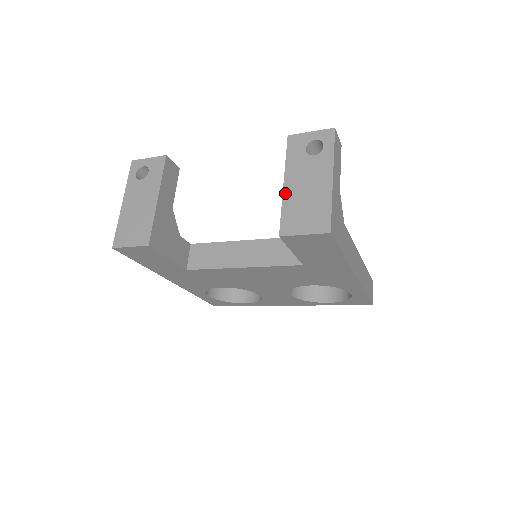
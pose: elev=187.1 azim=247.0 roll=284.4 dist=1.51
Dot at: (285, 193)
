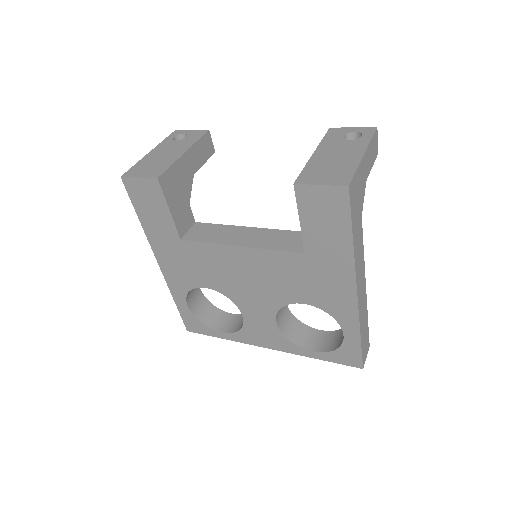
Dot at: (312, 158)
